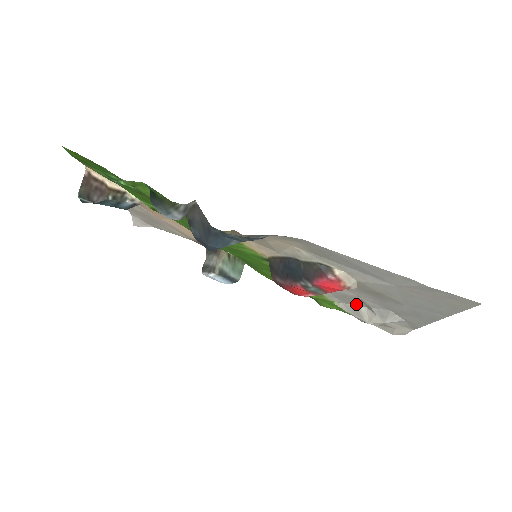
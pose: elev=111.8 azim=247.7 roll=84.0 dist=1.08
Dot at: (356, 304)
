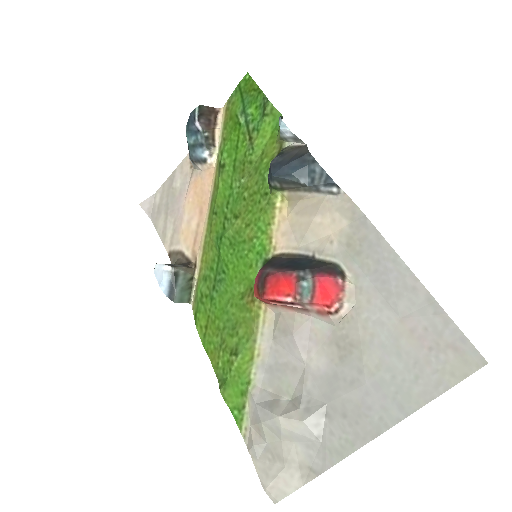
Dot at: (280, 391)
